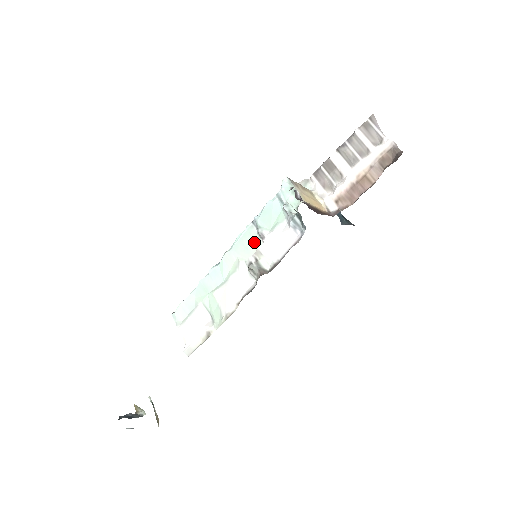
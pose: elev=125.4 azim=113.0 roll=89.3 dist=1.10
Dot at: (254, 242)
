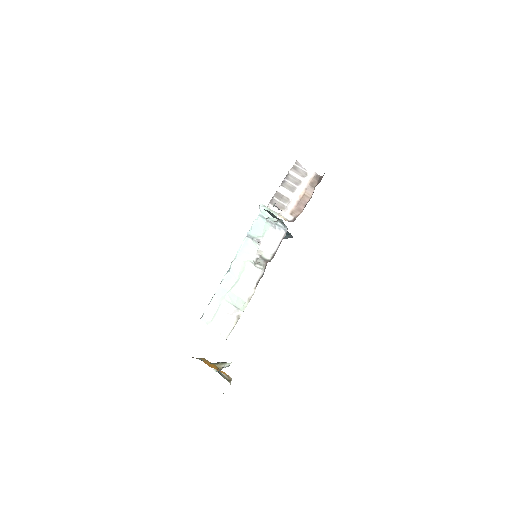
Dot at: (252, 248)
